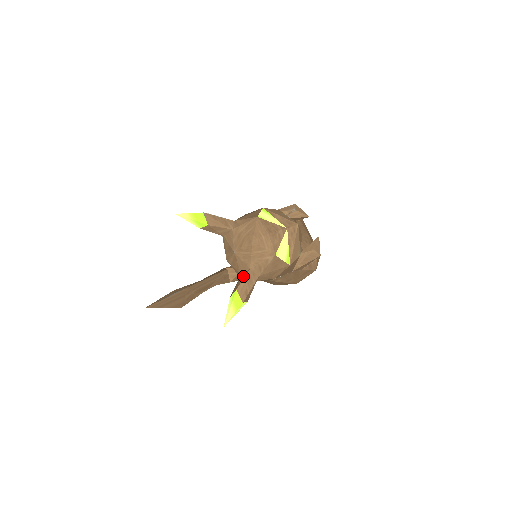
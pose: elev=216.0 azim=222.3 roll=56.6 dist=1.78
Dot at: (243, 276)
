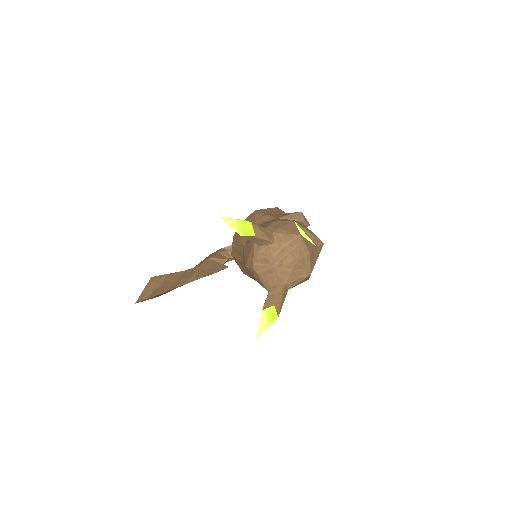
Dot at: (278, 290)
